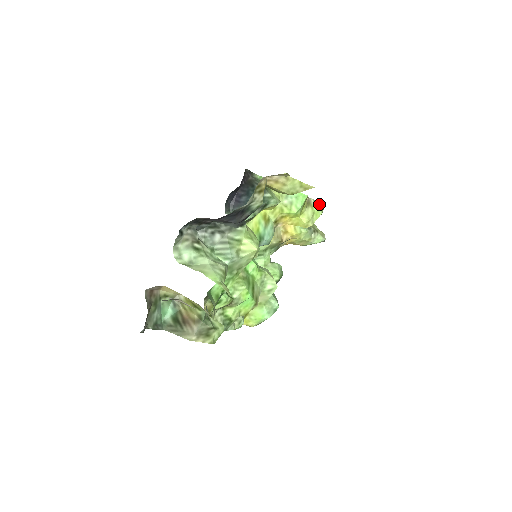
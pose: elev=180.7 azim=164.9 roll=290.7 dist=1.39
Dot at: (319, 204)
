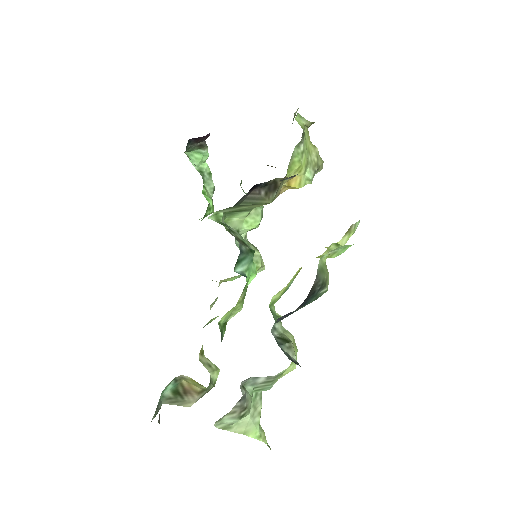
Dot at: (358, 224)
